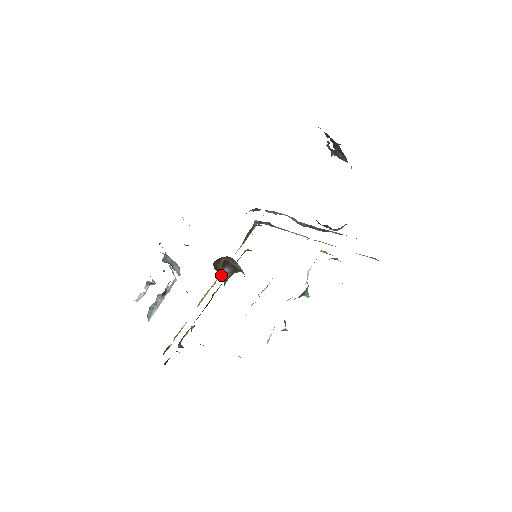
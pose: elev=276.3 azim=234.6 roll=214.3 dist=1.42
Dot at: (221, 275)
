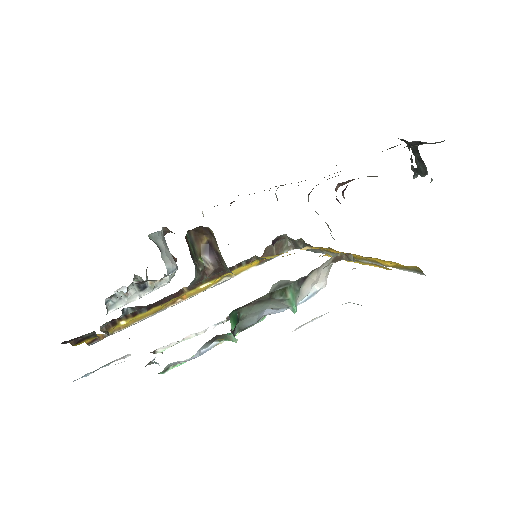
Dot at: (198, 260)
